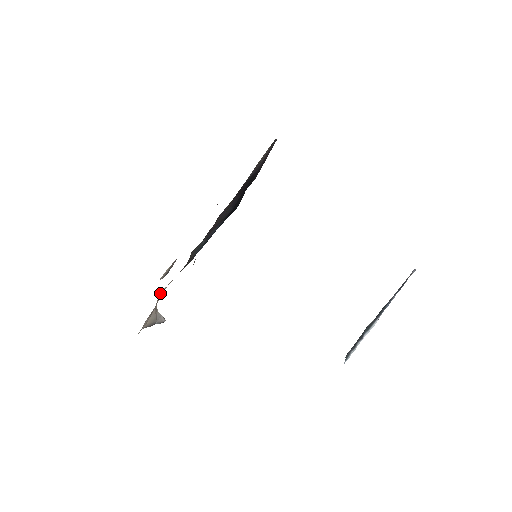
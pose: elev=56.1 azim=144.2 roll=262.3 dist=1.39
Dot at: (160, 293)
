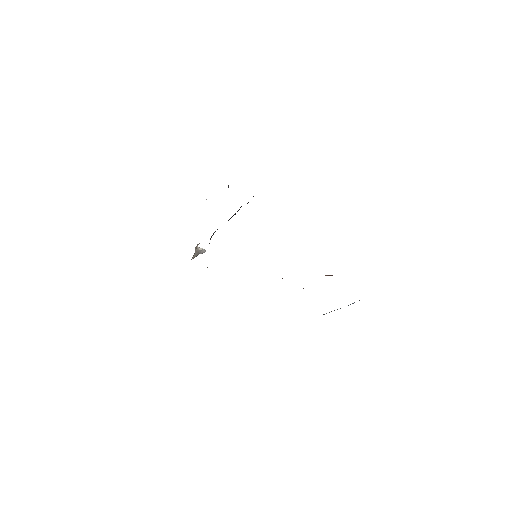
Dot at: occluded
